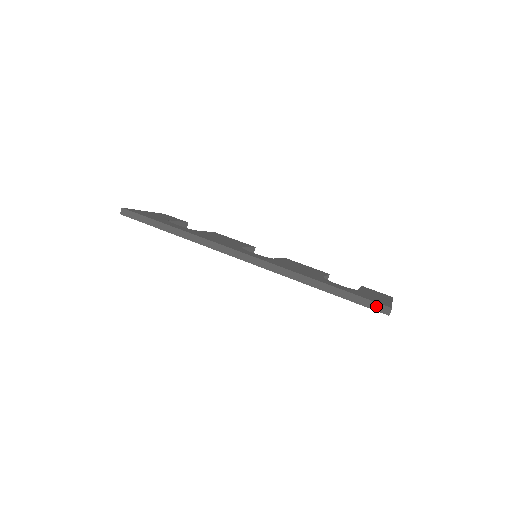
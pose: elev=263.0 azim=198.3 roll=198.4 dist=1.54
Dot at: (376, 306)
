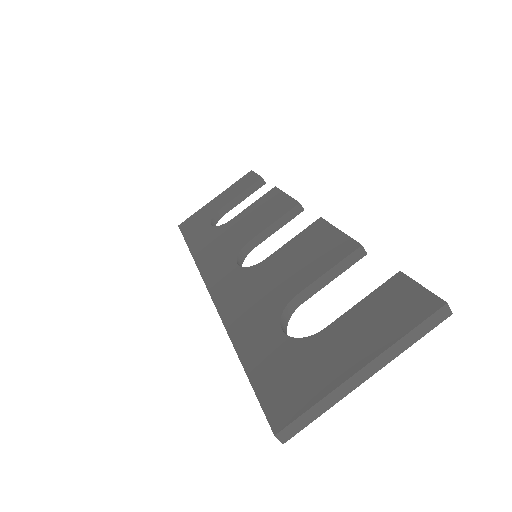
Dot at: (268, 418)
